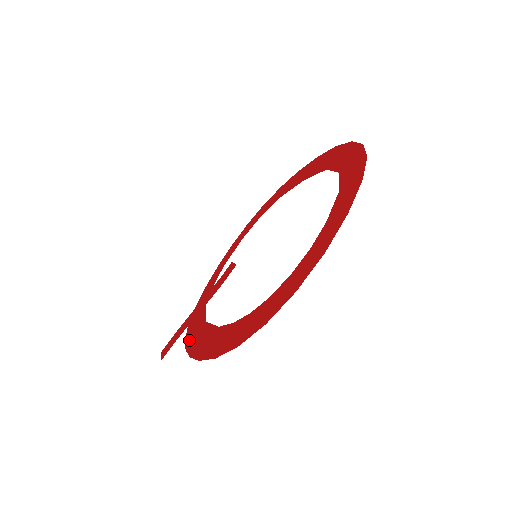
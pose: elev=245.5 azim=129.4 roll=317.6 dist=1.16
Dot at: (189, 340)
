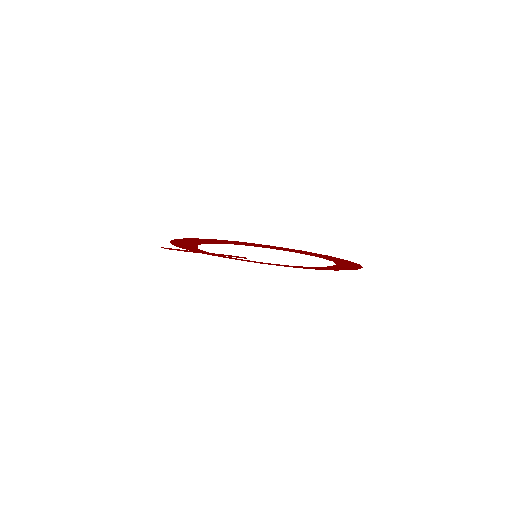
Dot at: occluded
